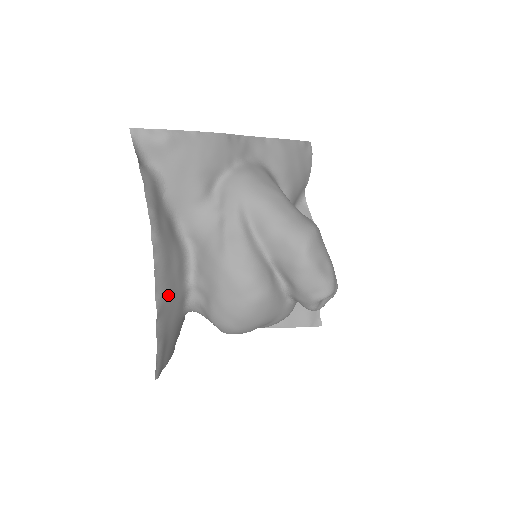
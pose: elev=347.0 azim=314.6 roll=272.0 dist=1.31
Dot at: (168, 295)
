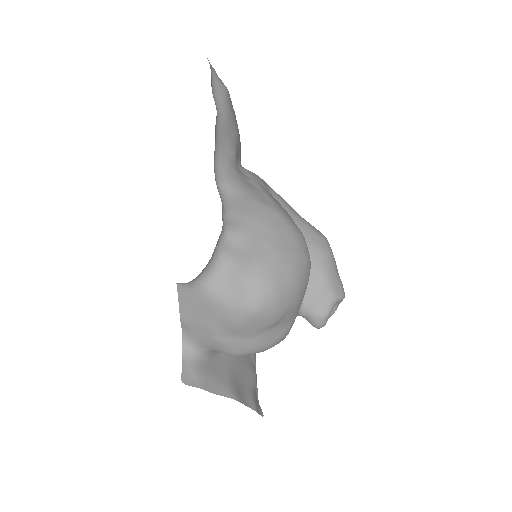
Dot at: occluded
